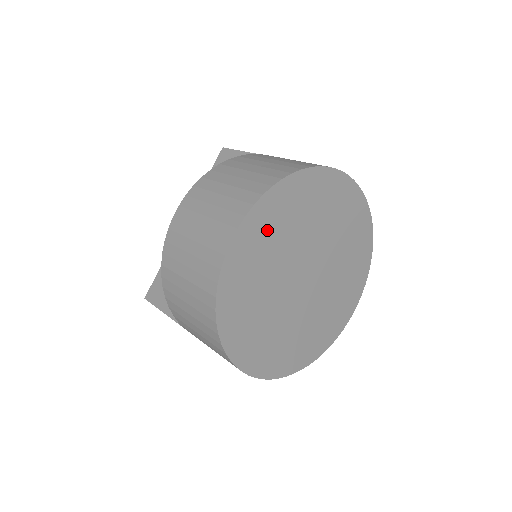
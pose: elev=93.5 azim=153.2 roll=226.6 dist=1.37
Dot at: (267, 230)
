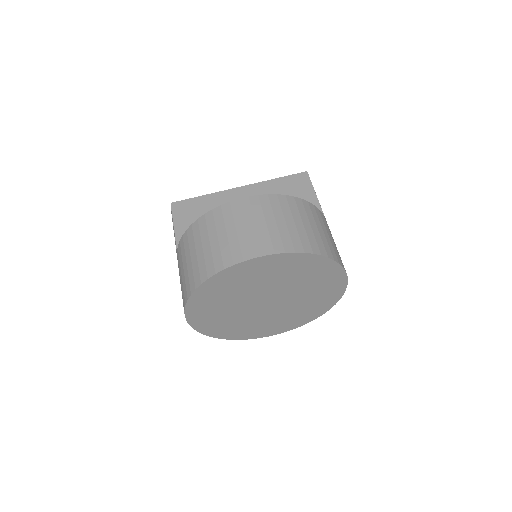
Dot at: (277, 268)
